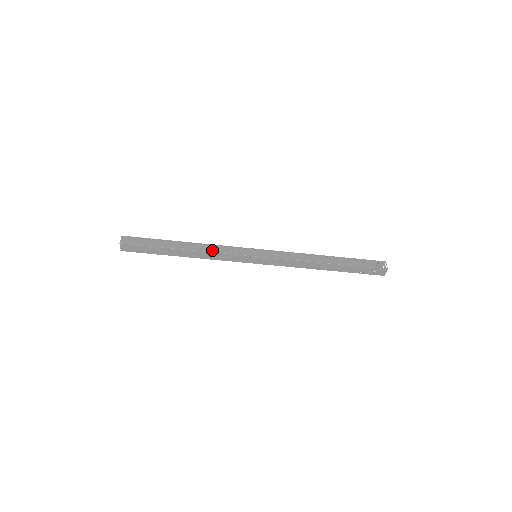
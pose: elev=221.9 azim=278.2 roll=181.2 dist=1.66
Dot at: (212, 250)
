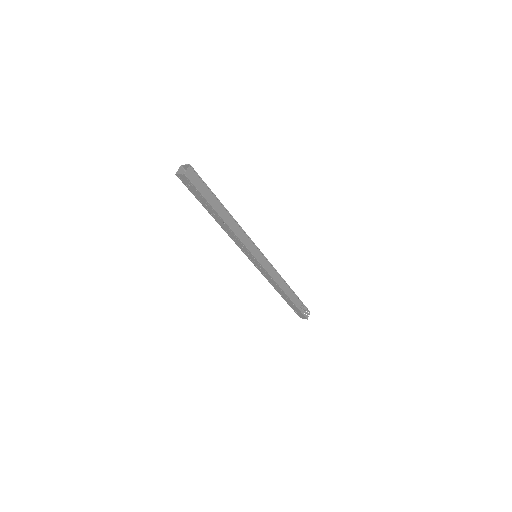
Dot at: (238, 234)
